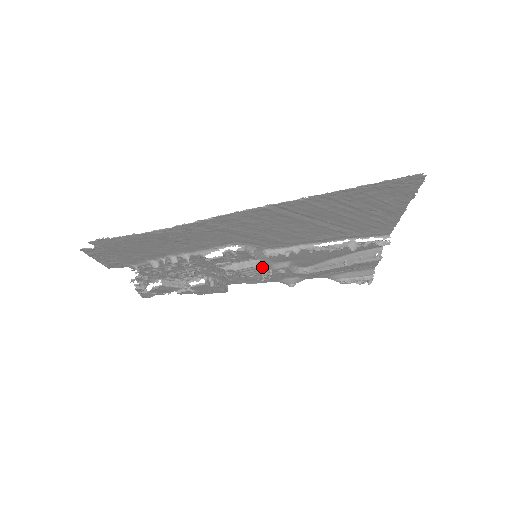
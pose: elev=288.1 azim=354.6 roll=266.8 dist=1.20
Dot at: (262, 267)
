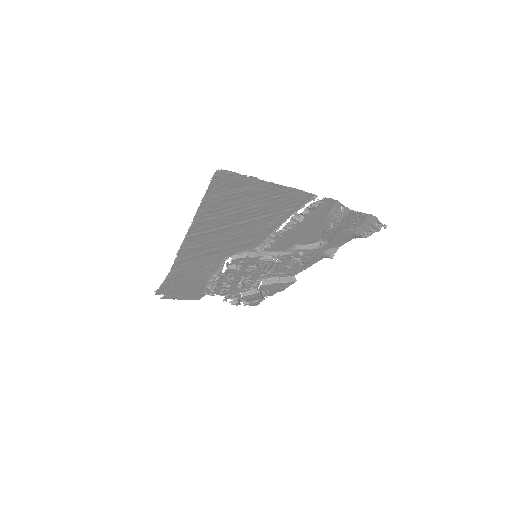
Dot at: (269, 261)
